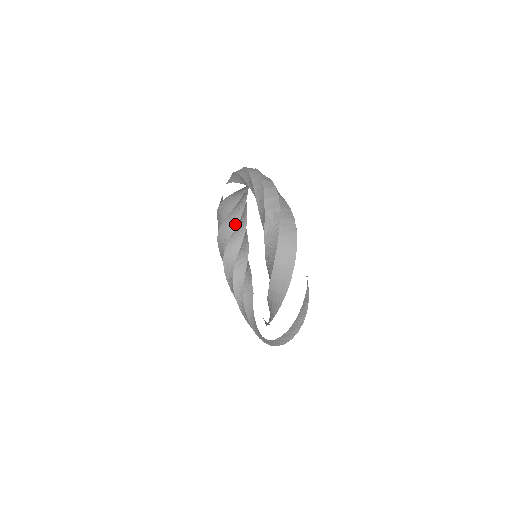
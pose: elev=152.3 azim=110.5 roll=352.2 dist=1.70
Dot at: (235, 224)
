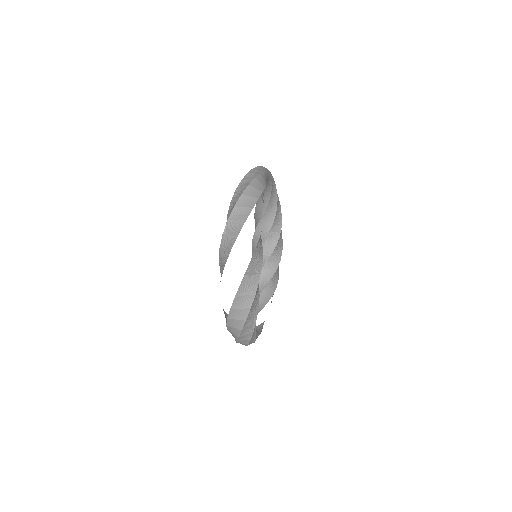
Dot at: (264, 236)
